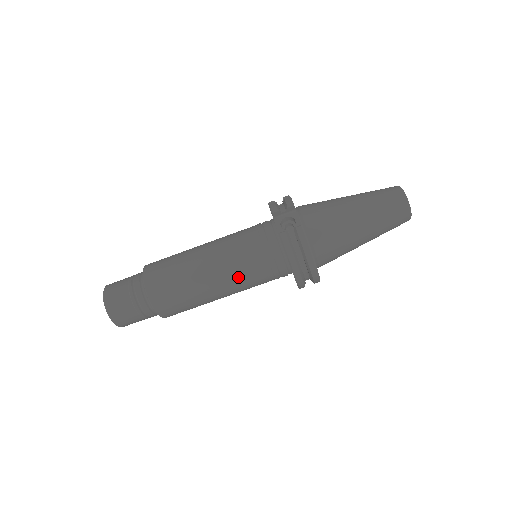
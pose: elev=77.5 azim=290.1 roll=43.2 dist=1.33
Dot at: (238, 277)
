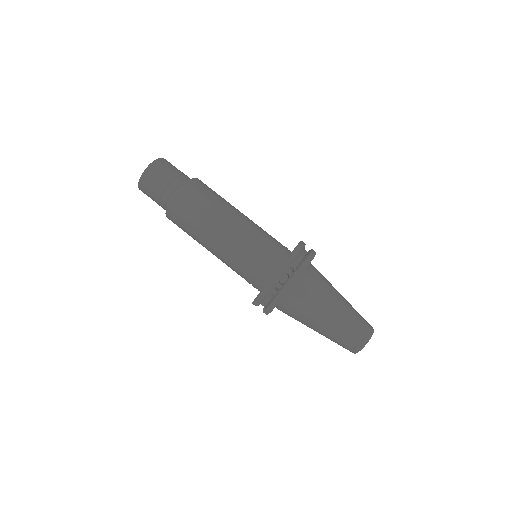
Dot at: (251, 230)
